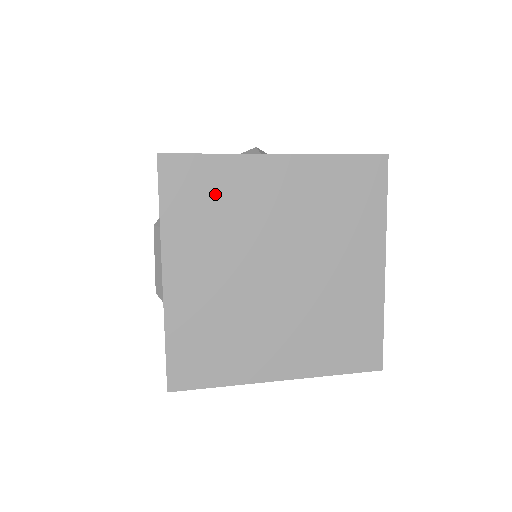
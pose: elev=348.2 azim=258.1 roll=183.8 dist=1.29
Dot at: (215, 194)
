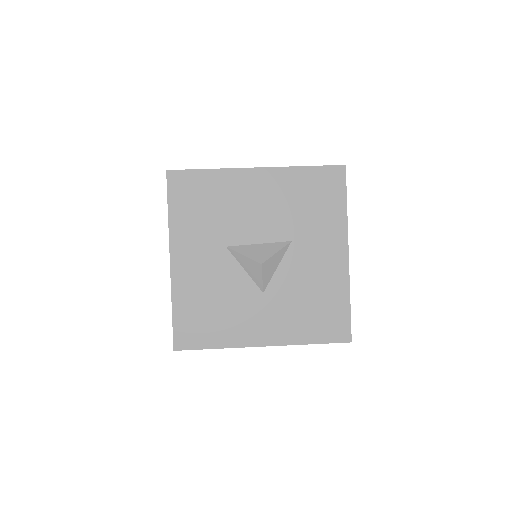
Dot at: occluded
